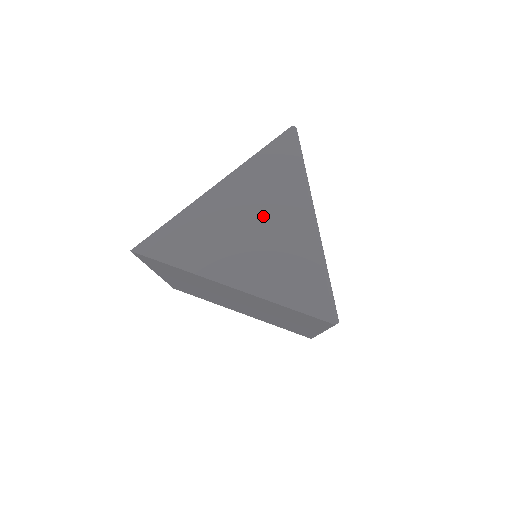
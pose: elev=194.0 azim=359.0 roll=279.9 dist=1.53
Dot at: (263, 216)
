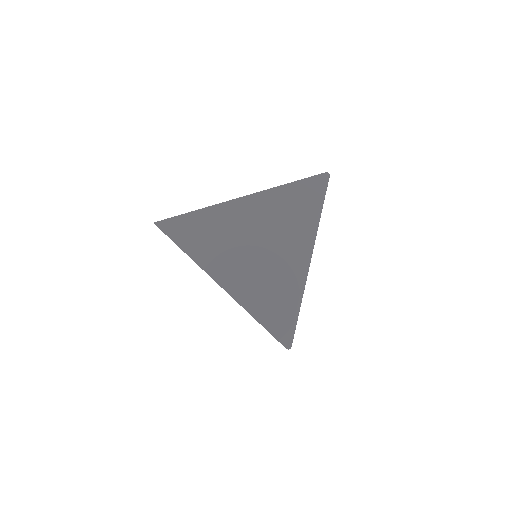
Dot at: (269, 239)
